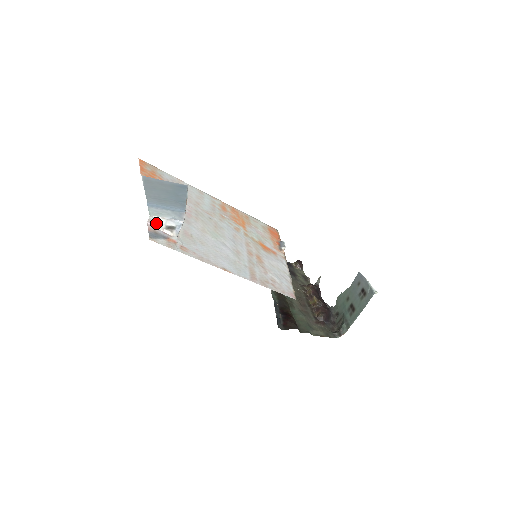
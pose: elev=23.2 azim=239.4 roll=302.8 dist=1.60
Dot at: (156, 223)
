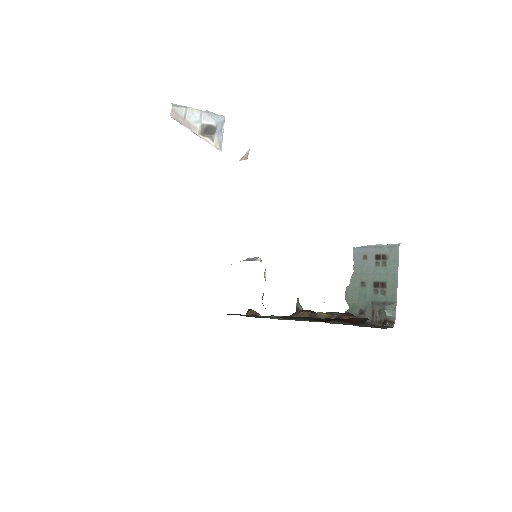
Dot at: (184, 120)
